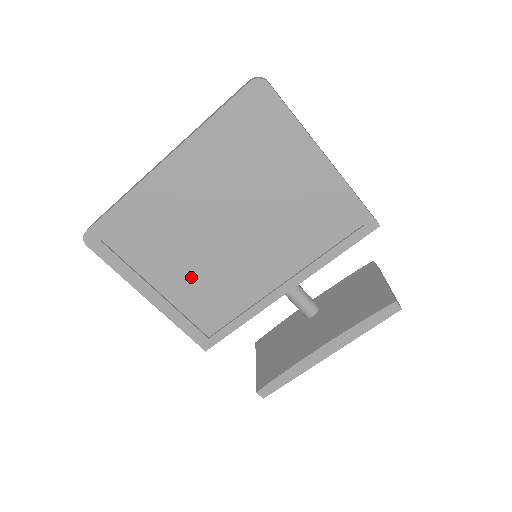
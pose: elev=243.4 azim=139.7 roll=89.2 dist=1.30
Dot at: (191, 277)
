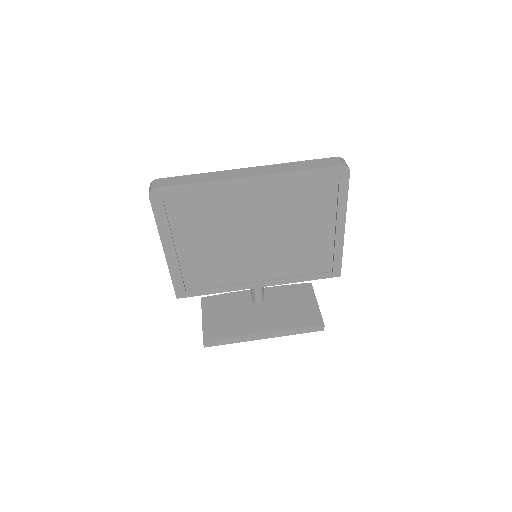
Dot at: (206, 251)
